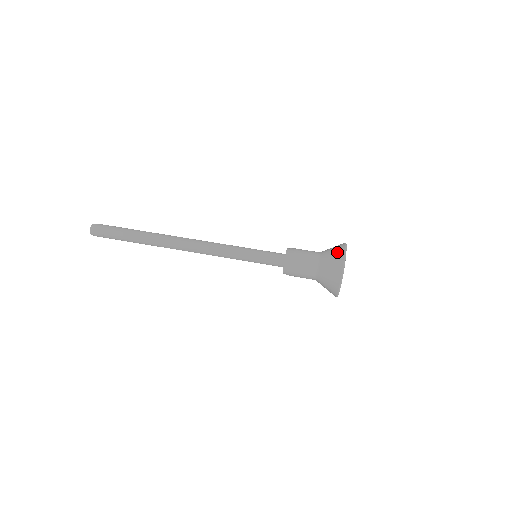
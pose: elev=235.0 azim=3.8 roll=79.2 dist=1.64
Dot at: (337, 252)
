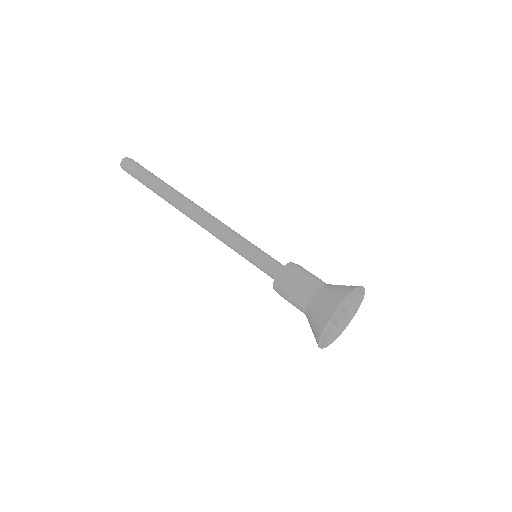
Dot at: (319, 319)
